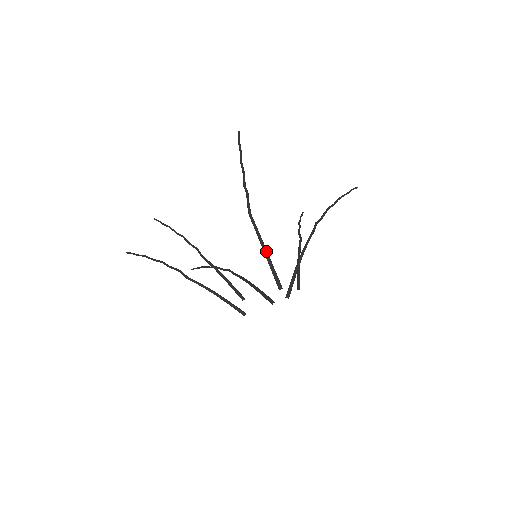
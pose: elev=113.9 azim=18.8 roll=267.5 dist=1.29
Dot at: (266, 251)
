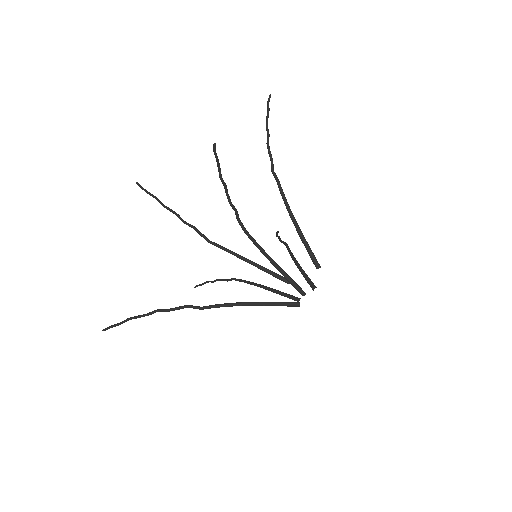
Dot at: (297, 224)
